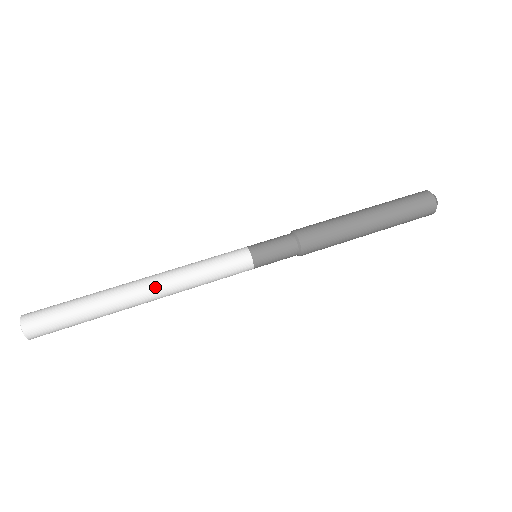
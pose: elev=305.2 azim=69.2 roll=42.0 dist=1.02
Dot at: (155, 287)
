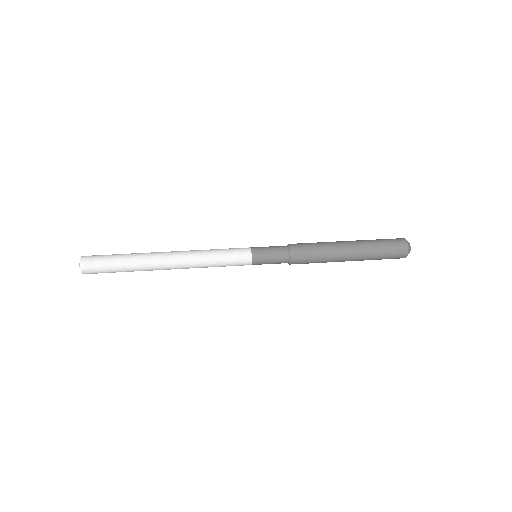
Dot at: (177, 263)
